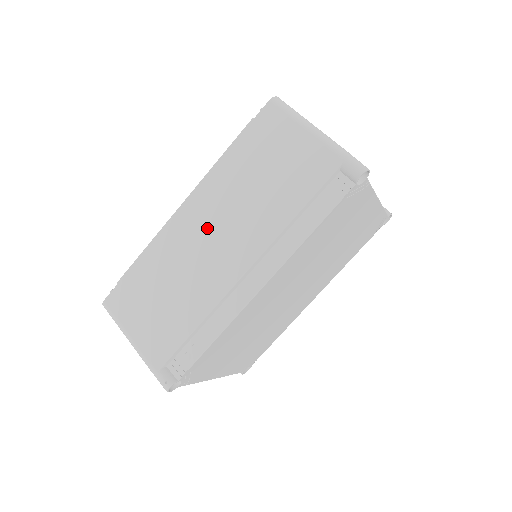
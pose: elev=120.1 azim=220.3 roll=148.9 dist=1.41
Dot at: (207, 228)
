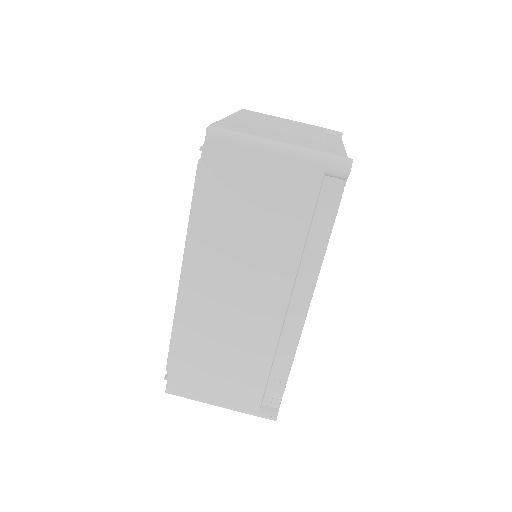
Dot at: (224, 288)
